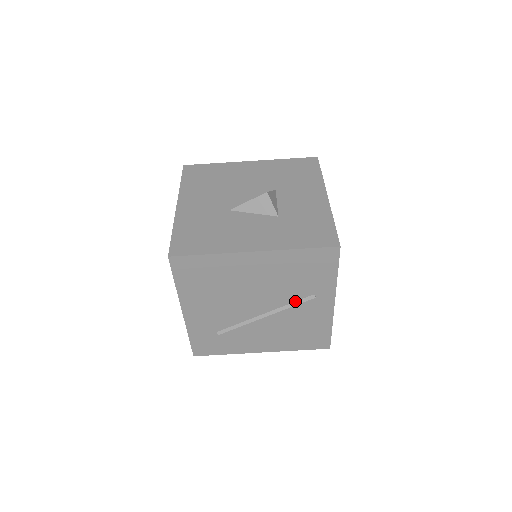
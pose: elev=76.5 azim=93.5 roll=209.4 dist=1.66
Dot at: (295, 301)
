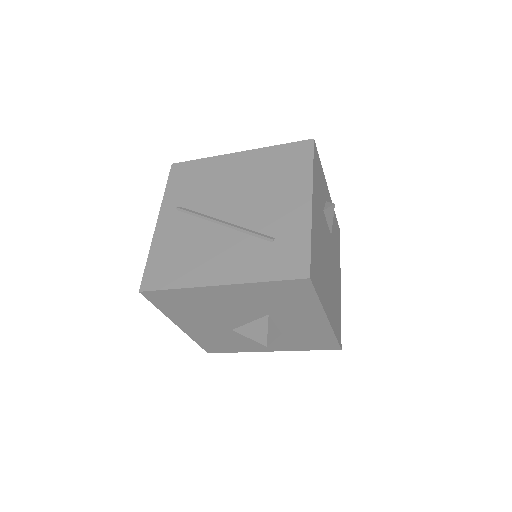
Dot at: occluded
